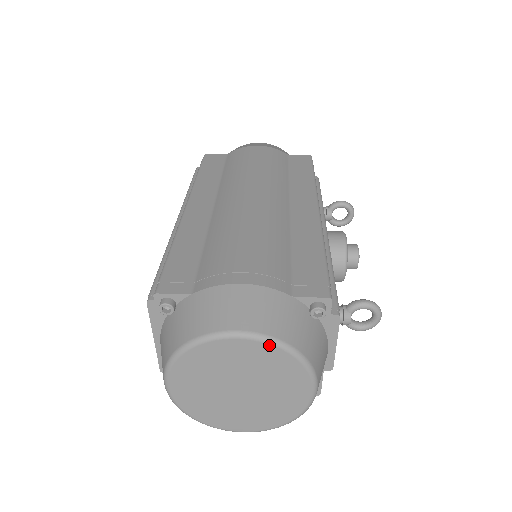
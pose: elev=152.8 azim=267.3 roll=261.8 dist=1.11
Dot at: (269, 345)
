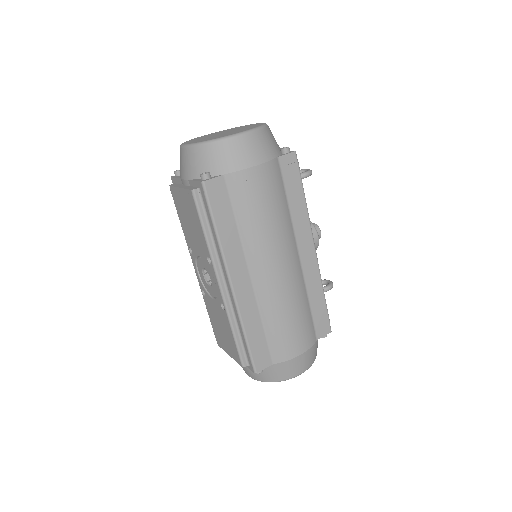
Dot at: occluded
